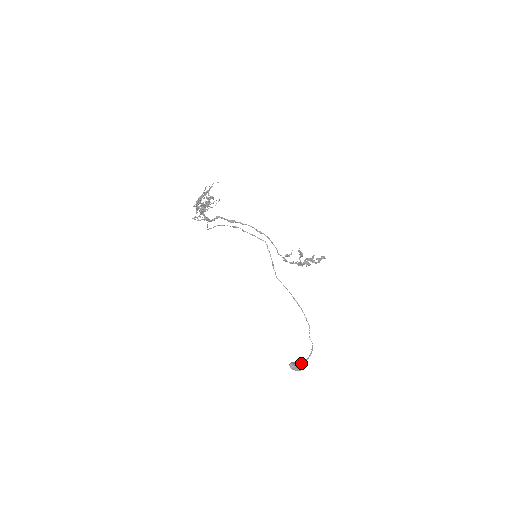
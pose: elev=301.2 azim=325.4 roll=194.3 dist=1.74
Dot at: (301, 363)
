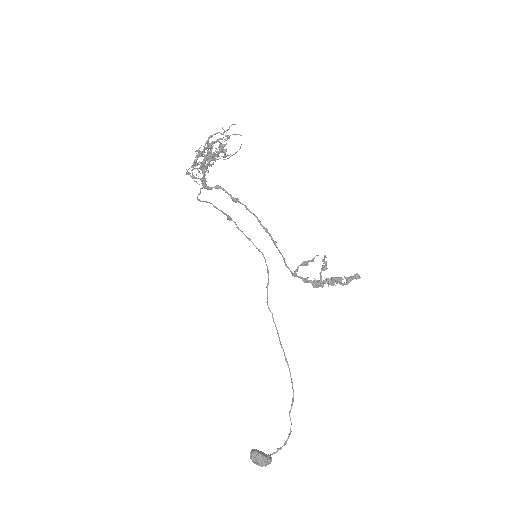
Dot at: occluded
